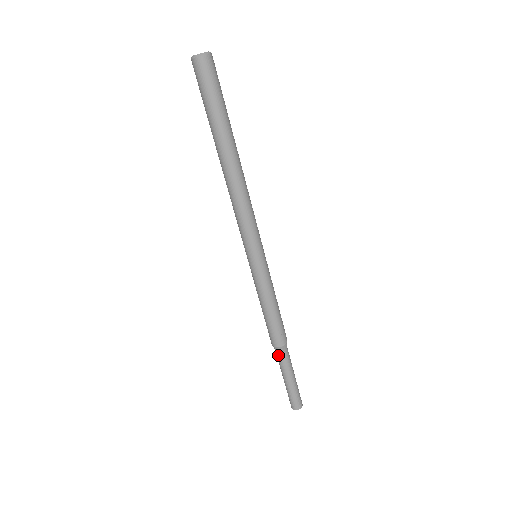
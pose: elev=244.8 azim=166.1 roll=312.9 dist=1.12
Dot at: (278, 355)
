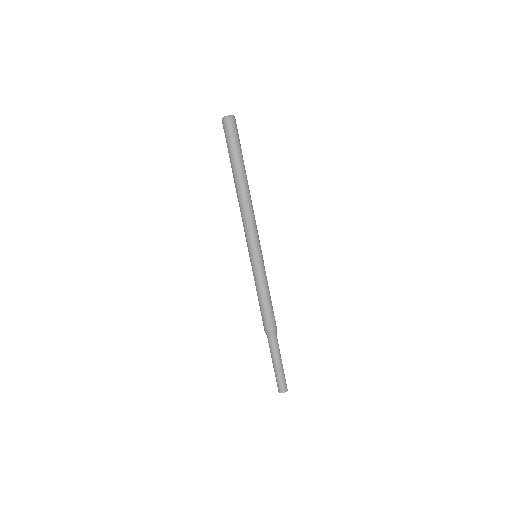
Dot at: (270, 340)
